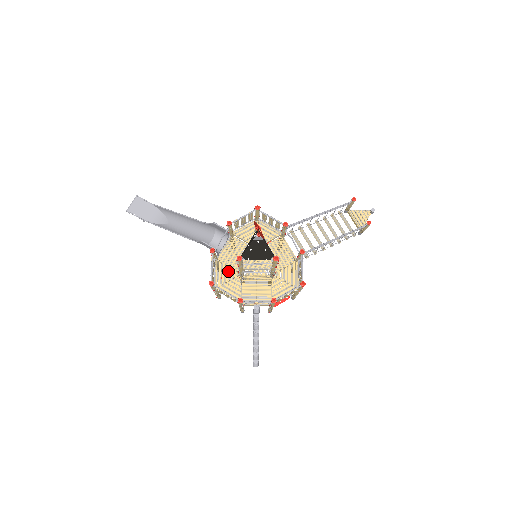
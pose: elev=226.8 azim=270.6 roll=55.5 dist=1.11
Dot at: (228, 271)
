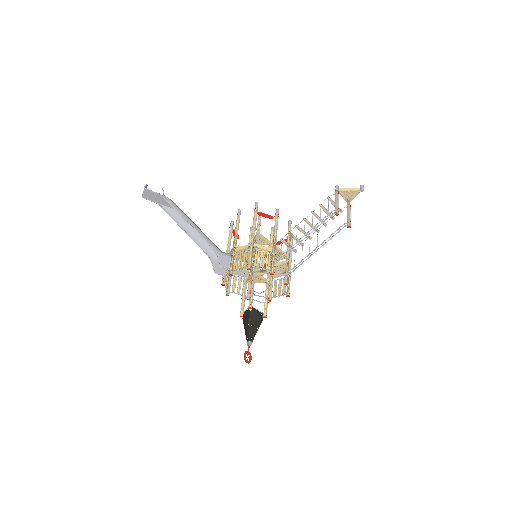
Dot at: (237, 267)
